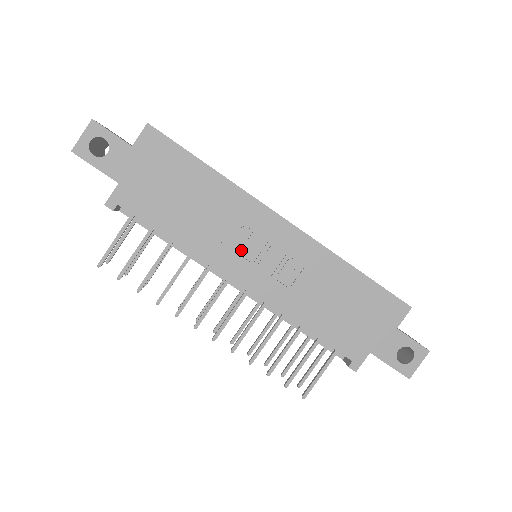
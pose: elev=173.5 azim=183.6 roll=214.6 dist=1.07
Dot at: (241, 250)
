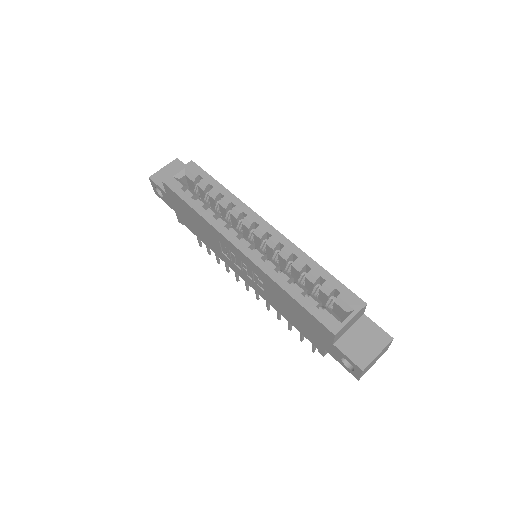
Dot at: (232, 260)
